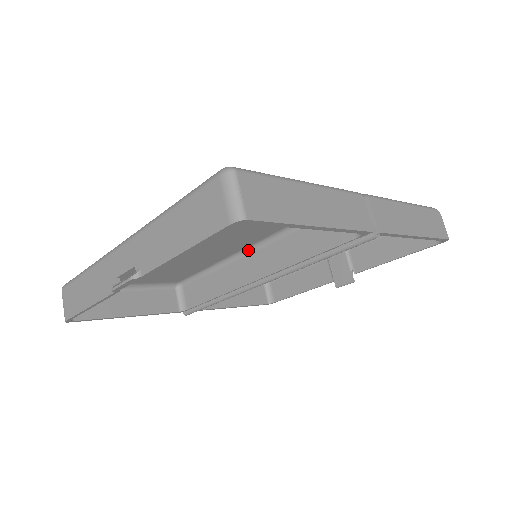
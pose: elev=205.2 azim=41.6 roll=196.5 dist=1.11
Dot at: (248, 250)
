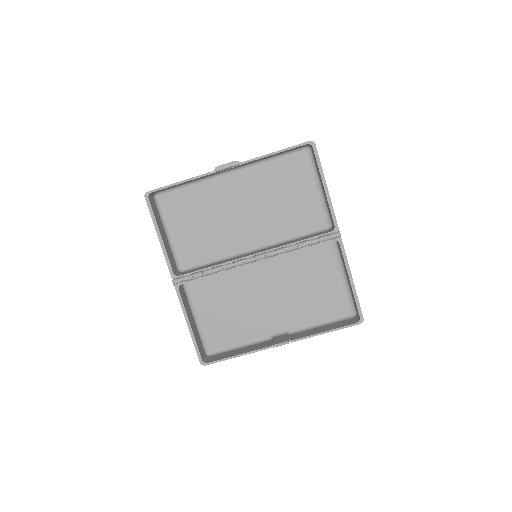
Dot at: (254, 250)
